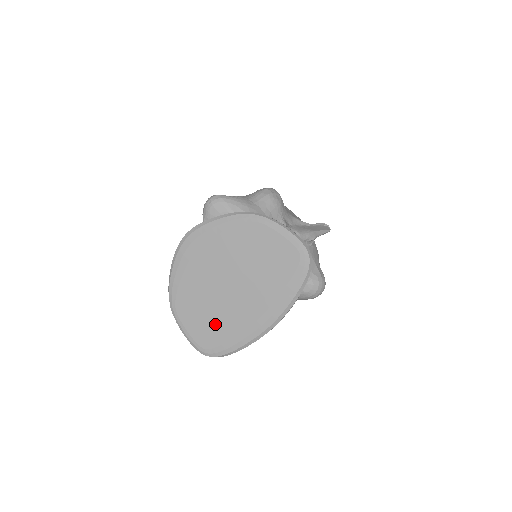
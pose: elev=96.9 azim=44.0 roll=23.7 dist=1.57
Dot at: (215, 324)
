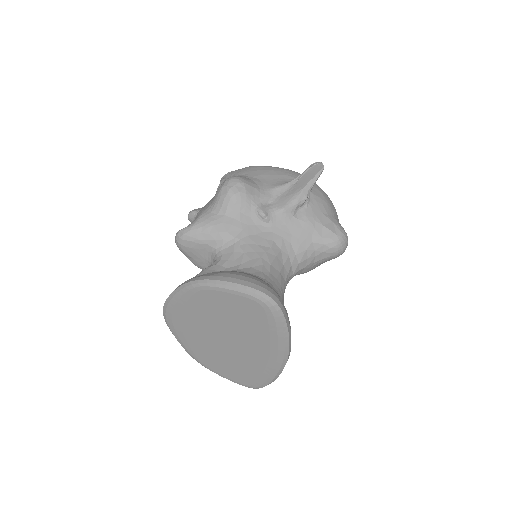
Dot at: (240, 369)
